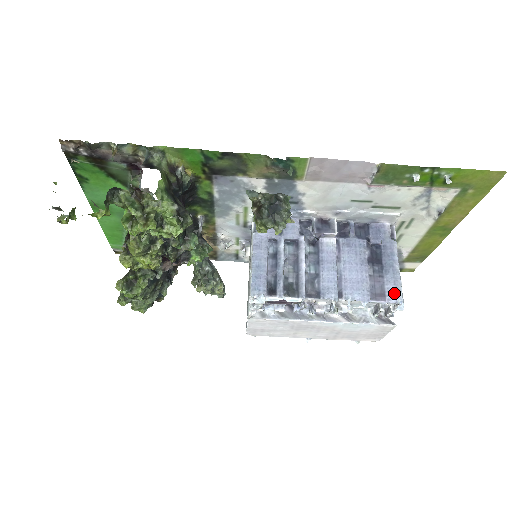
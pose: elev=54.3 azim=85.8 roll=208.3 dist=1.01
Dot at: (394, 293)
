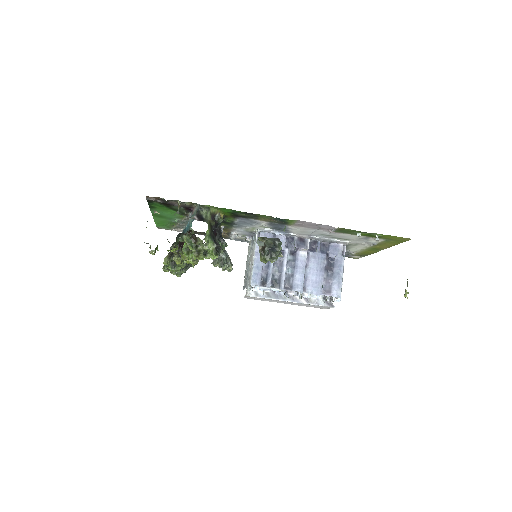
Dot at: (336, 291)
